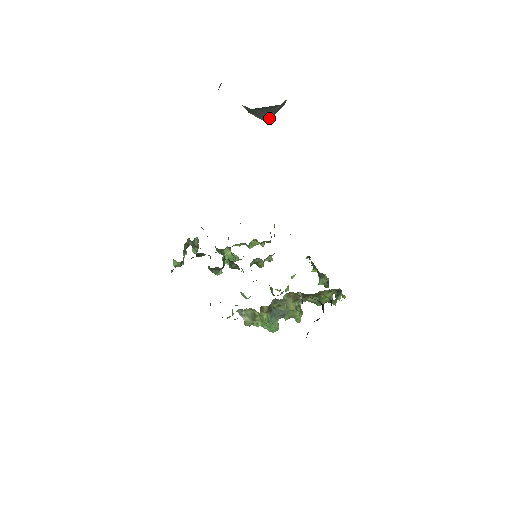
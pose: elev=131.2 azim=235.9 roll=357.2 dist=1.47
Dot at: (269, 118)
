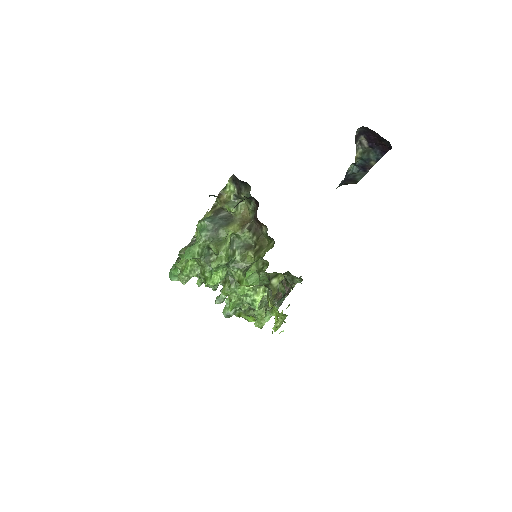
Dot at: occluded
